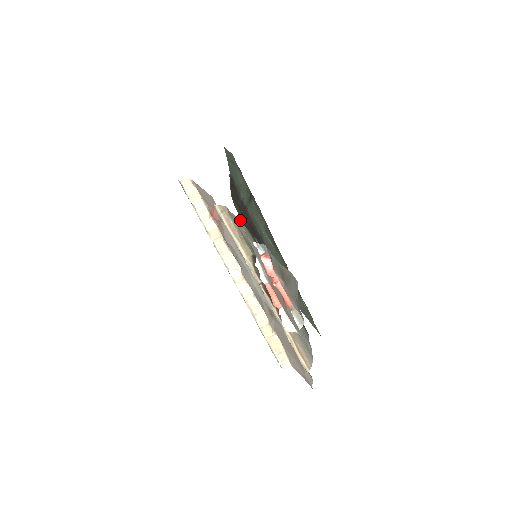
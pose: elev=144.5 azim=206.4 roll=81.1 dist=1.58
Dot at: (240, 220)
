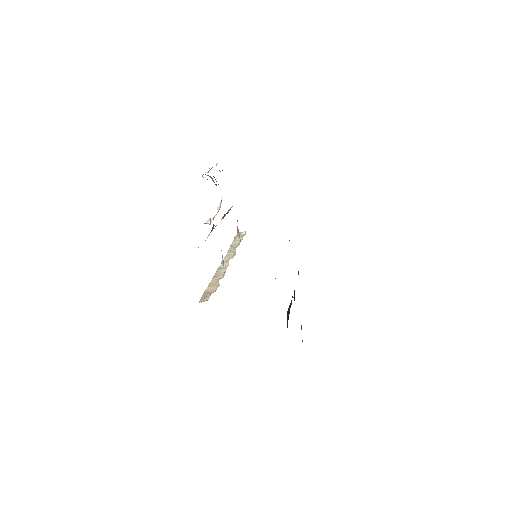
Dot at: occluded
